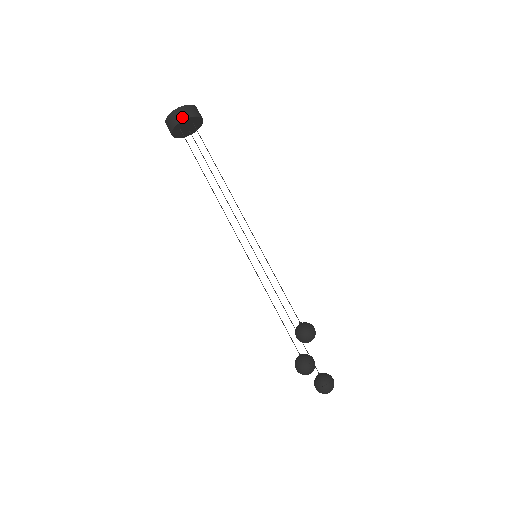
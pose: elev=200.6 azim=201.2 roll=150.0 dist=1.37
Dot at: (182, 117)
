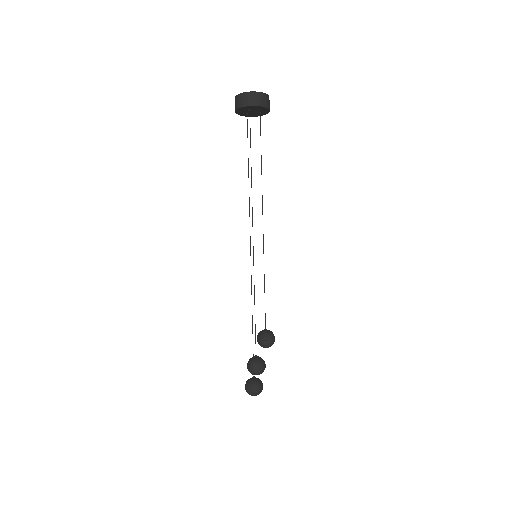
Dot at: (265, 103)
